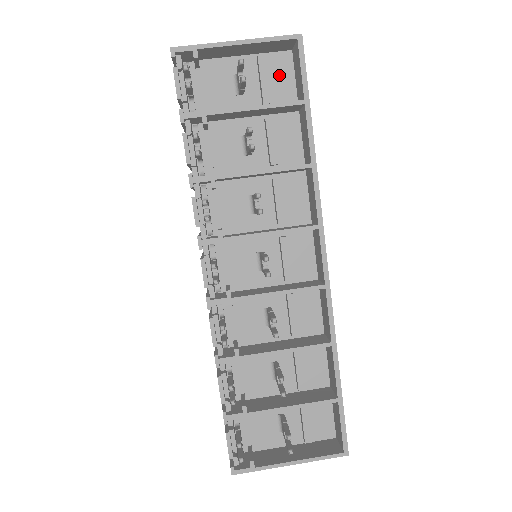
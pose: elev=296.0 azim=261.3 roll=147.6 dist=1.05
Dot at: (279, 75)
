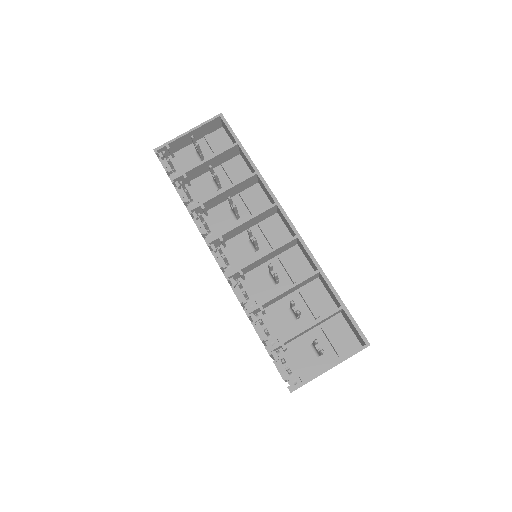
Dot at: (221, 141)
